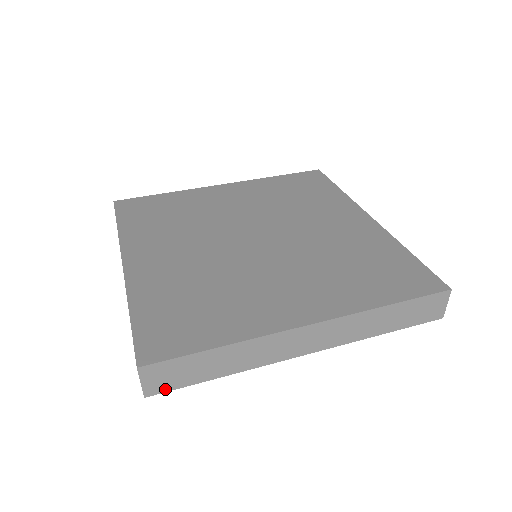
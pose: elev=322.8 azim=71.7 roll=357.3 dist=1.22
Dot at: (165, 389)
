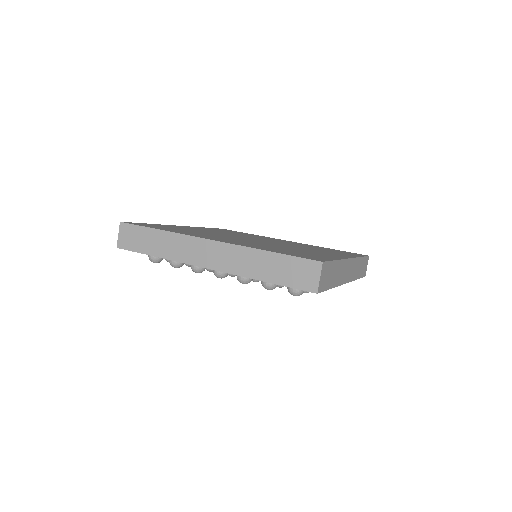
Dot at: (127, 247)
